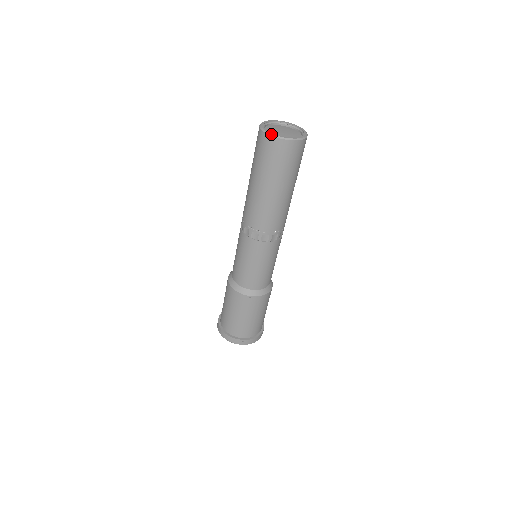
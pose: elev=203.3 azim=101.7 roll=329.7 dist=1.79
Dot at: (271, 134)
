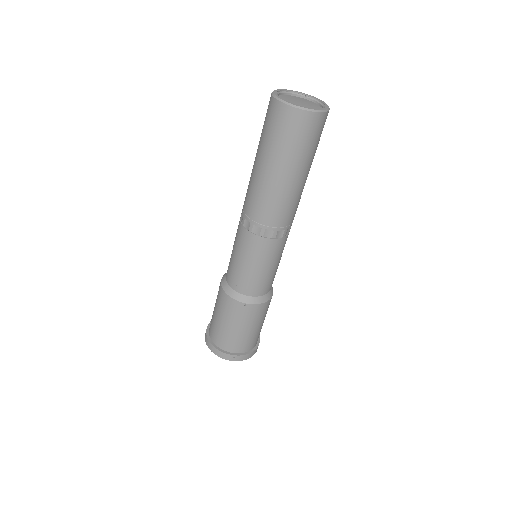
Dot at: (285, 102)
